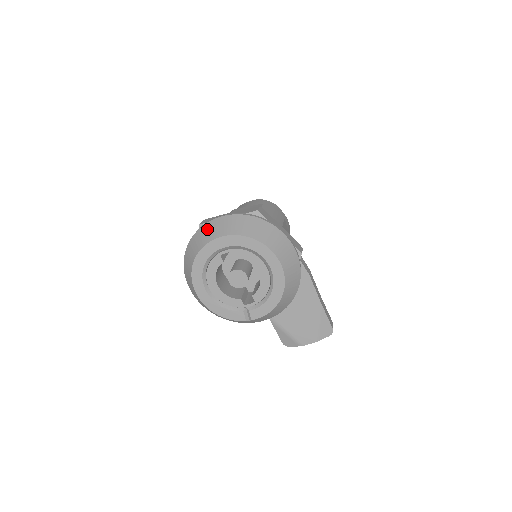
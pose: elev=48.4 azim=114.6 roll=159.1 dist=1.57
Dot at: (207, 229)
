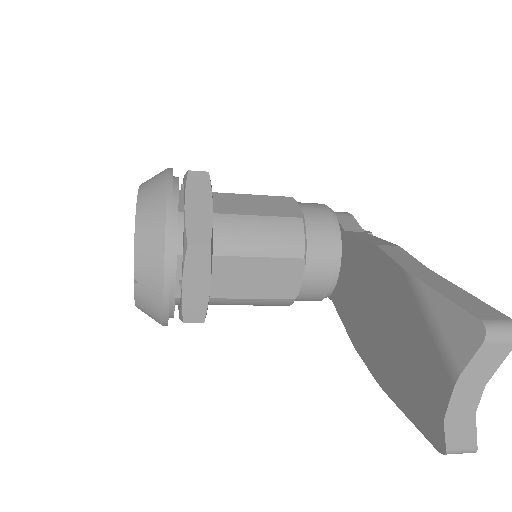
Dot at: occluded
